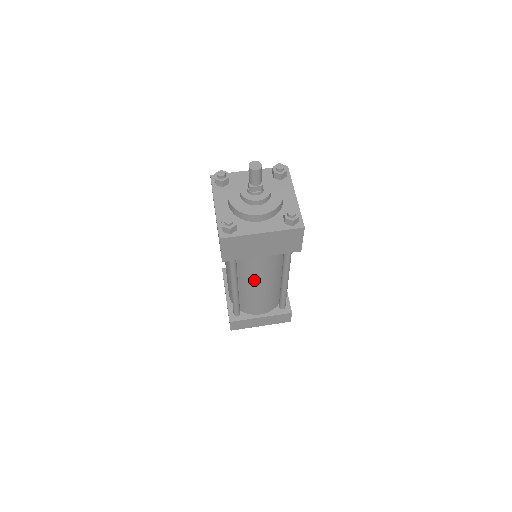
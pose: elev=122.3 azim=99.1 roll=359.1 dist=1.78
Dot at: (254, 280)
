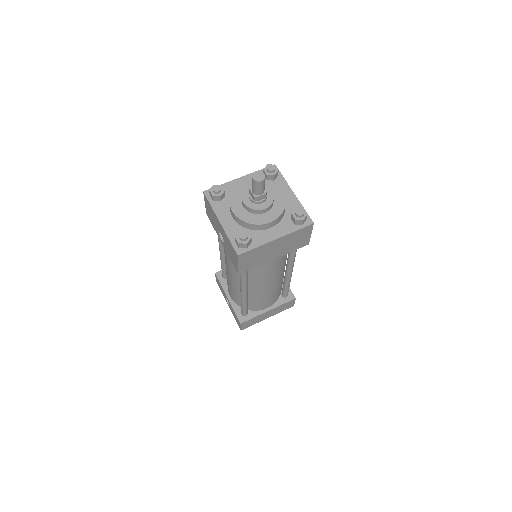
Dot at: (264, 281)
